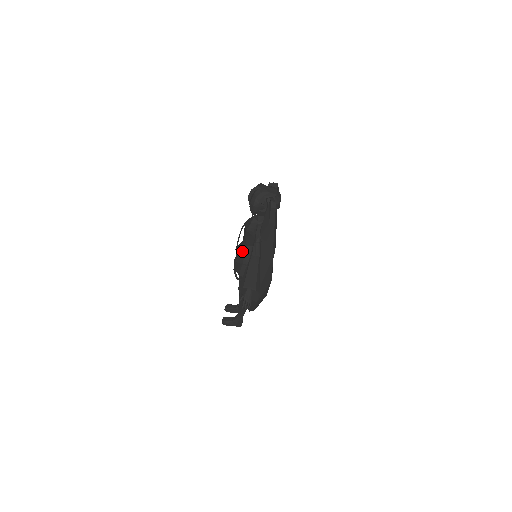
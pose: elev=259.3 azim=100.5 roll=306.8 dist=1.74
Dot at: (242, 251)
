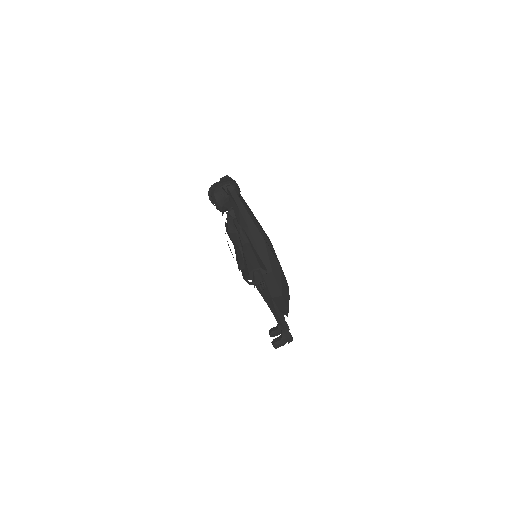
Dot at: (239, 256)
